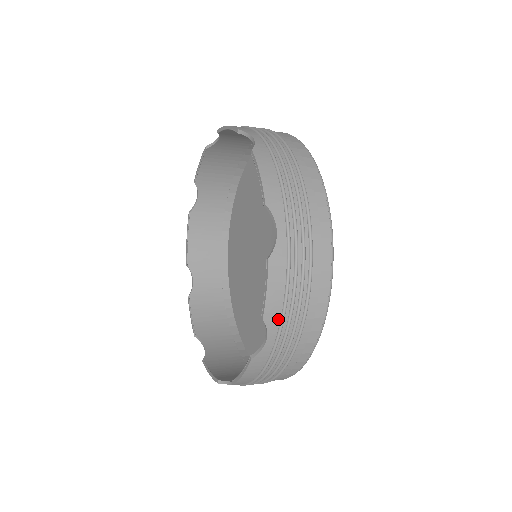
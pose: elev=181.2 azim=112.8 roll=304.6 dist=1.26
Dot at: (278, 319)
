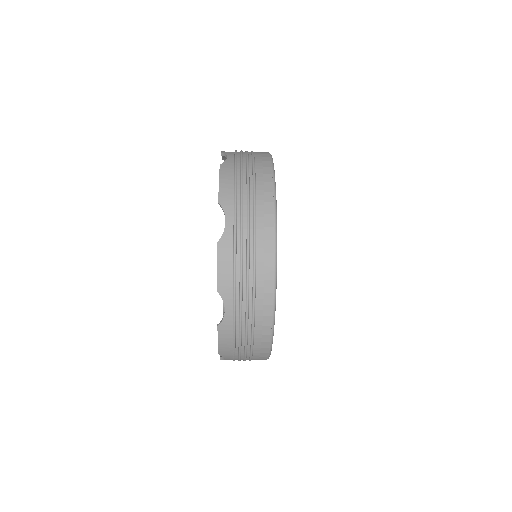
Dot at: (231, 292)
